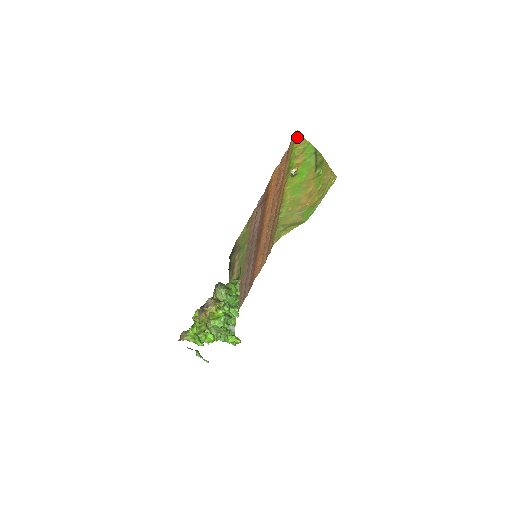
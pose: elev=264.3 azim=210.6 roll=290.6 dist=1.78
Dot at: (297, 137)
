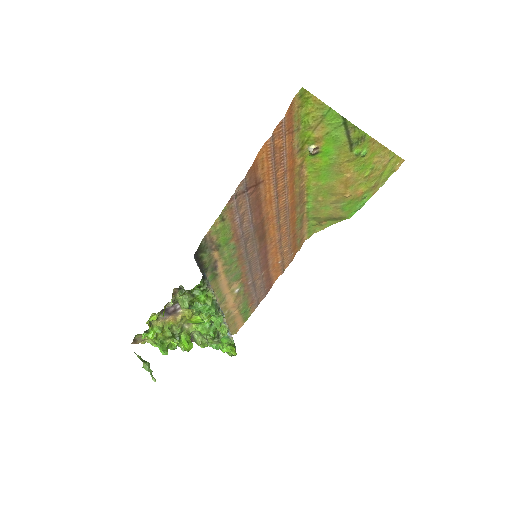
Dot at: (307, 98)
